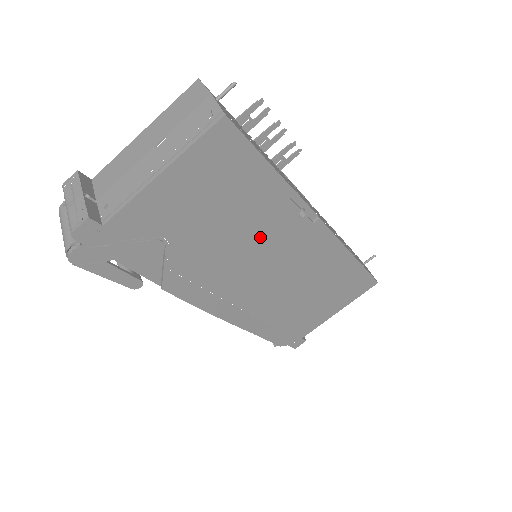
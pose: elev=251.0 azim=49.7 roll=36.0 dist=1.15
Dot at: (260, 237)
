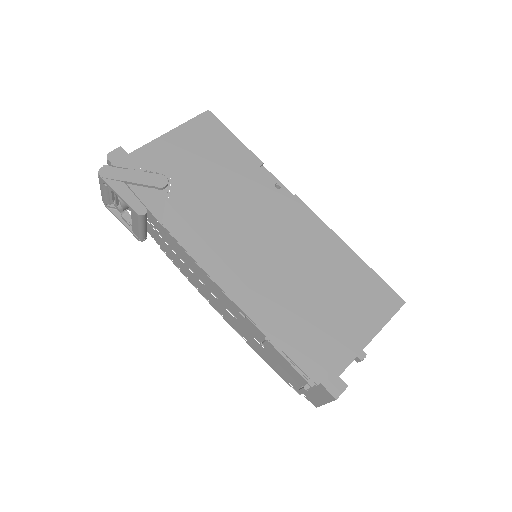
Dot at: (246, 197)
